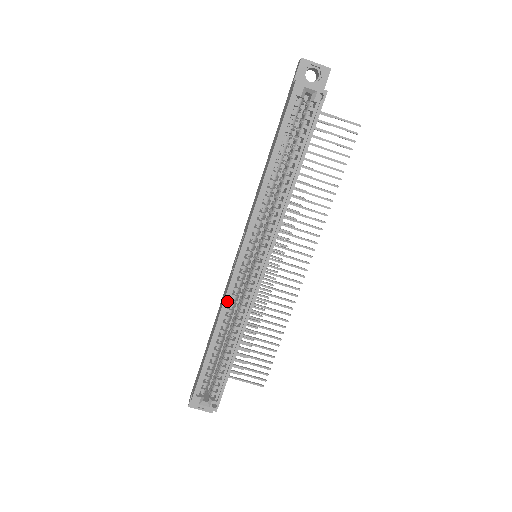
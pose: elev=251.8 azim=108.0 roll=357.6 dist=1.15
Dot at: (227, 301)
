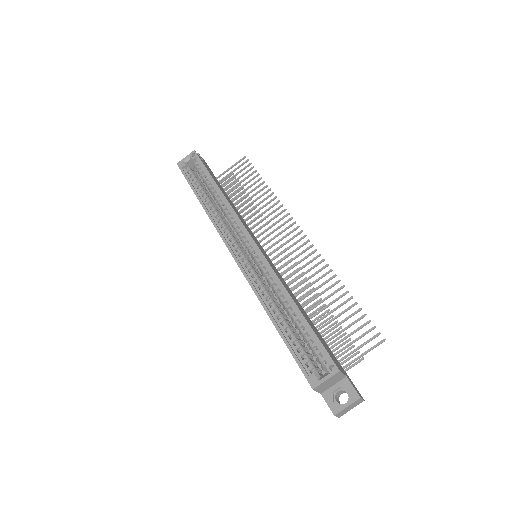
Dot at: (254, 286)
